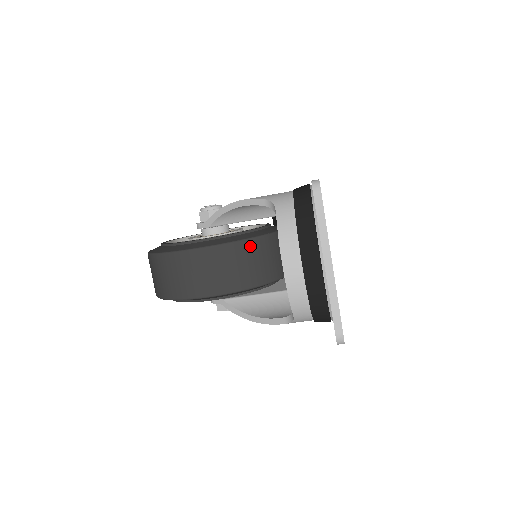
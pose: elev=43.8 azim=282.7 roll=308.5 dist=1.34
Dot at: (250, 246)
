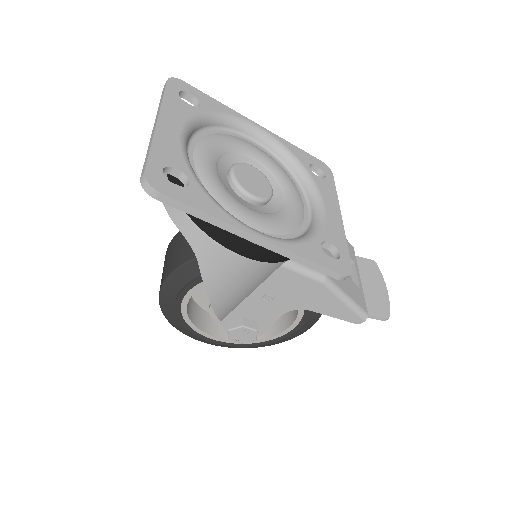
Dot at: occluded
